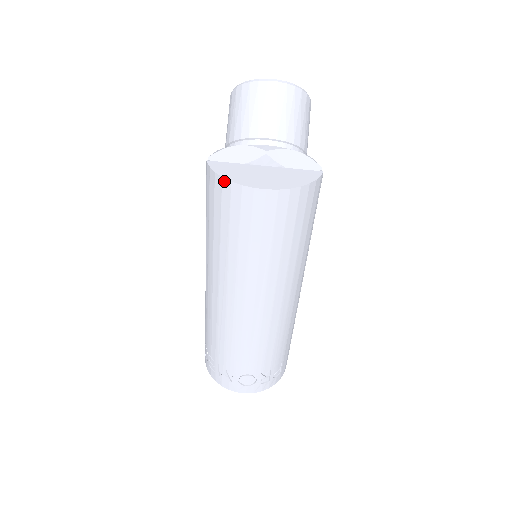
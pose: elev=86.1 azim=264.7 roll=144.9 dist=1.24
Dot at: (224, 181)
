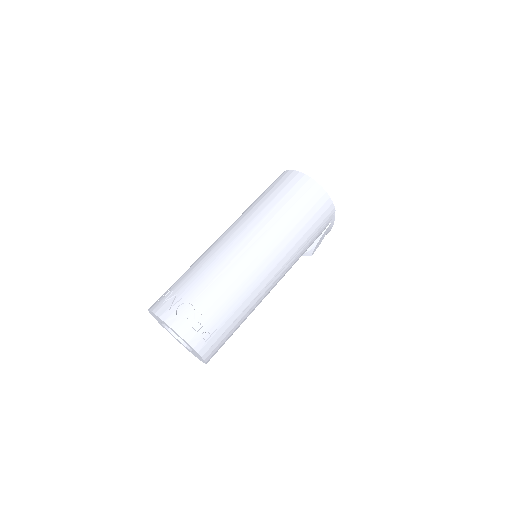
Dot at: (290, 171)
